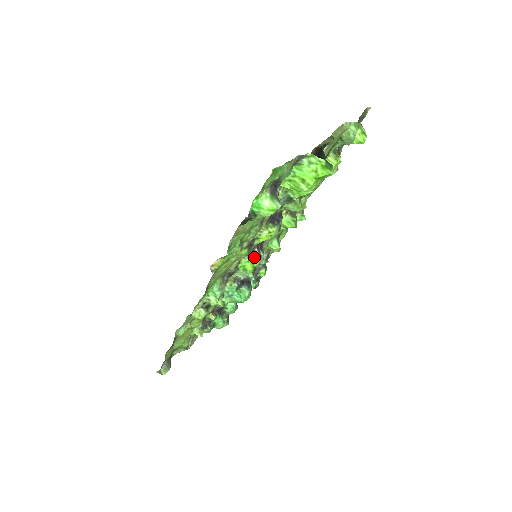
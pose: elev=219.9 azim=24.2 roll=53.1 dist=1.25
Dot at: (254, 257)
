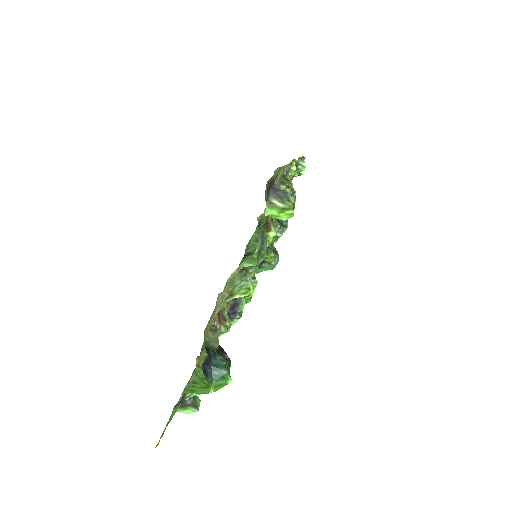
Dot at: occluded
